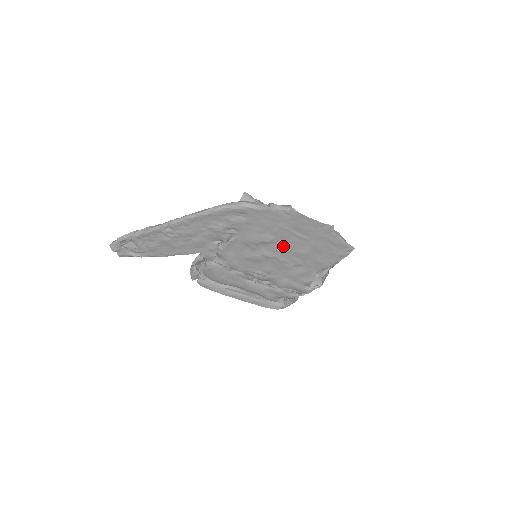
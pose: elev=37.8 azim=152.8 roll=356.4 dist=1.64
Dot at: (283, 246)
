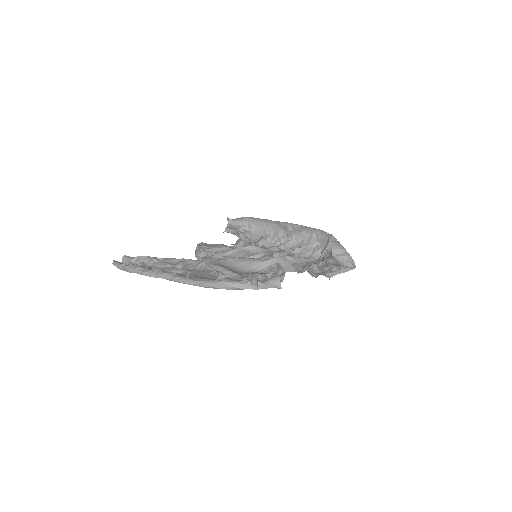
Dot at: occluded
